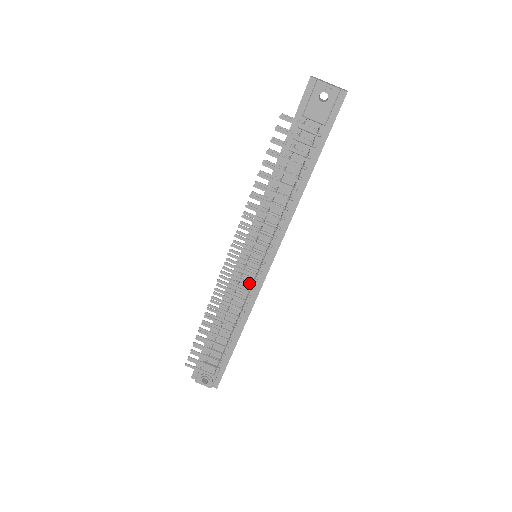
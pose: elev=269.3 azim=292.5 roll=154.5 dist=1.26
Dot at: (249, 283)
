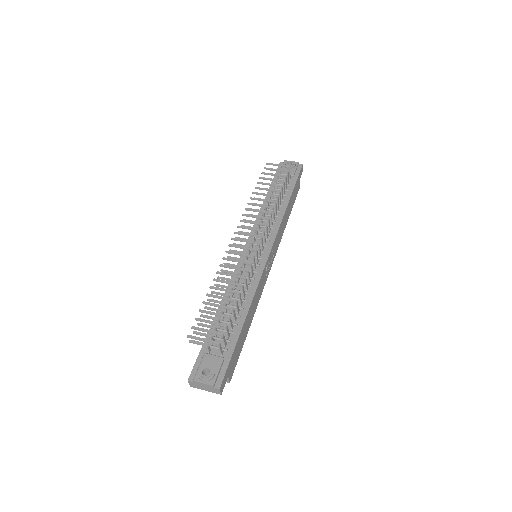
Dot at: (253, 249)
